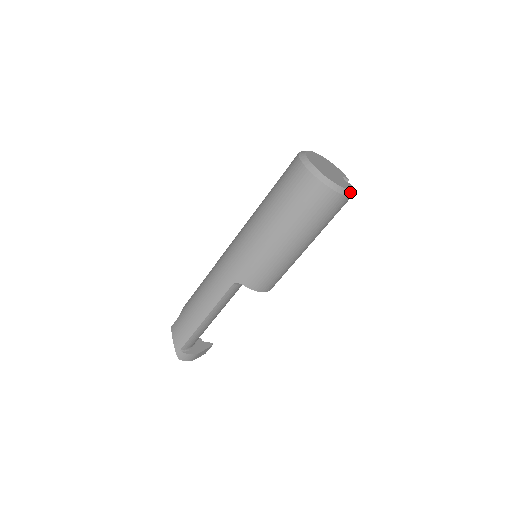
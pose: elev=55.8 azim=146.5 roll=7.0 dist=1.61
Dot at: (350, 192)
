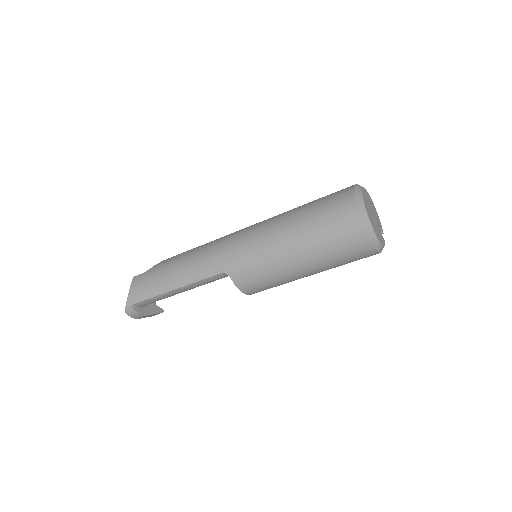
Dot at: (382, 248)
